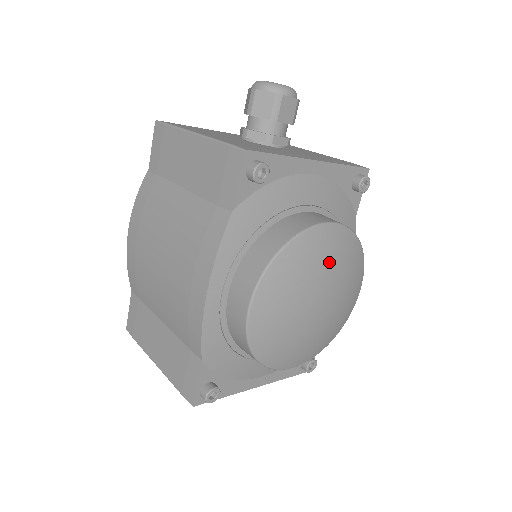
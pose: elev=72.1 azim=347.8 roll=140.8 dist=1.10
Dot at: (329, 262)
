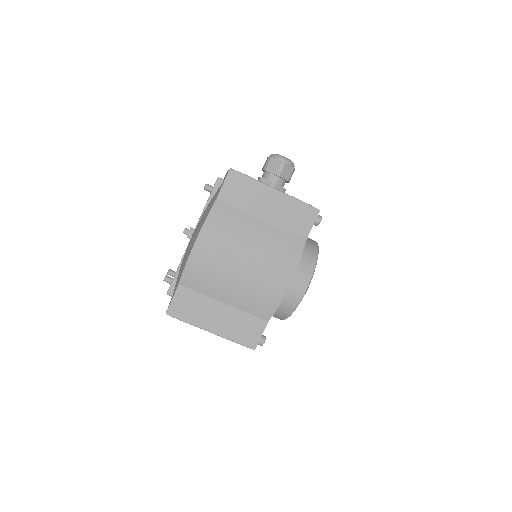
Dot at: occluded
